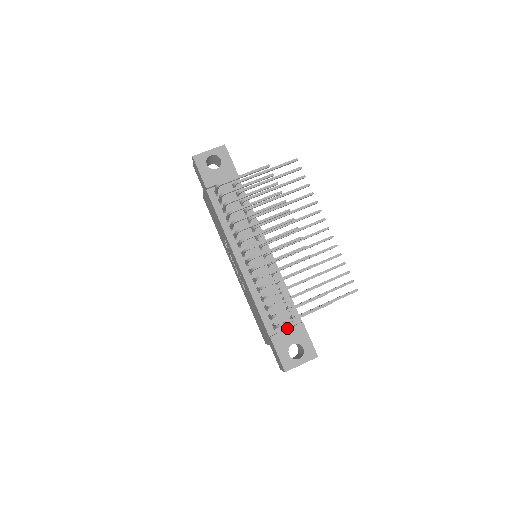
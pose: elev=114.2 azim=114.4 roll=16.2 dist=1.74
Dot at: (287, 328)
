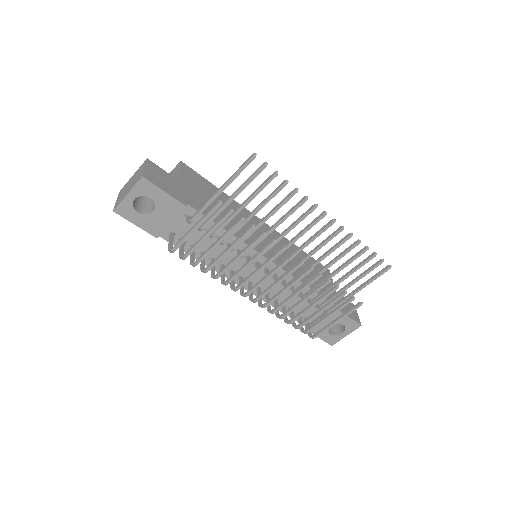
Dot at: (320, 315)
